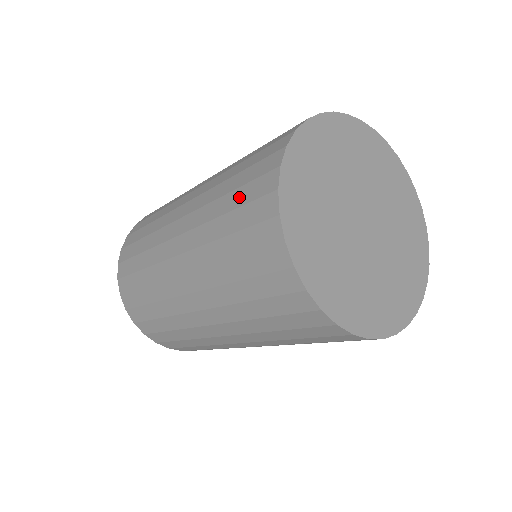
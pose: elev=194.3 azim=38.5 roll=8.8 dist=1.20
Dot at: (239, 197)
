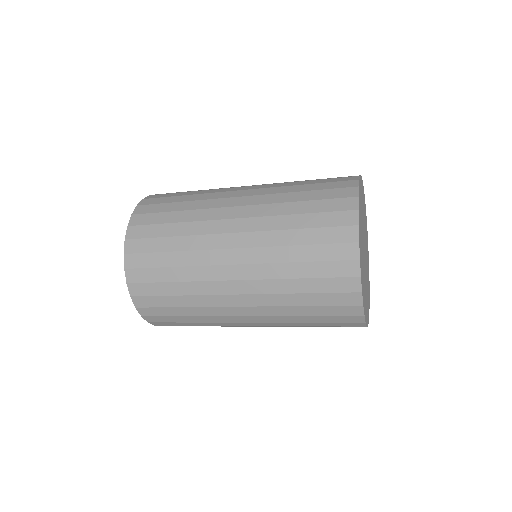
Dot at: (316, 206)
